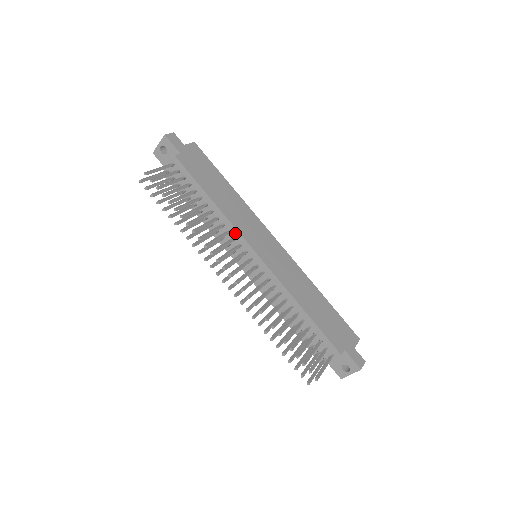
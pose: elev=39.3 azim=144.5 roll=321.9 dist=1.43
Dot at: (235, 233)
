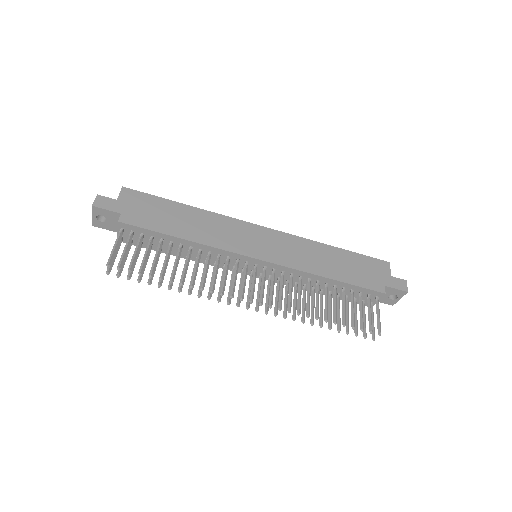
Dot at: (226, 254)
